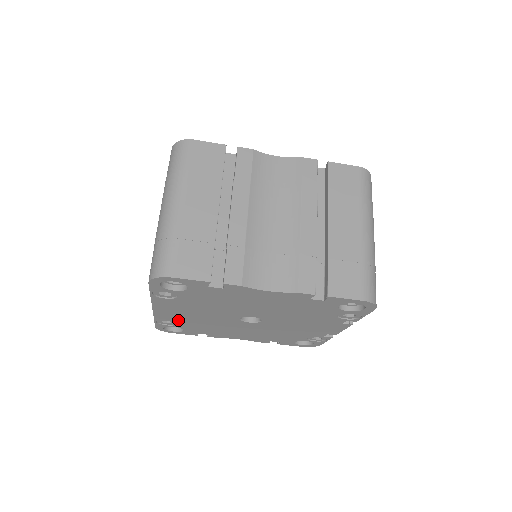
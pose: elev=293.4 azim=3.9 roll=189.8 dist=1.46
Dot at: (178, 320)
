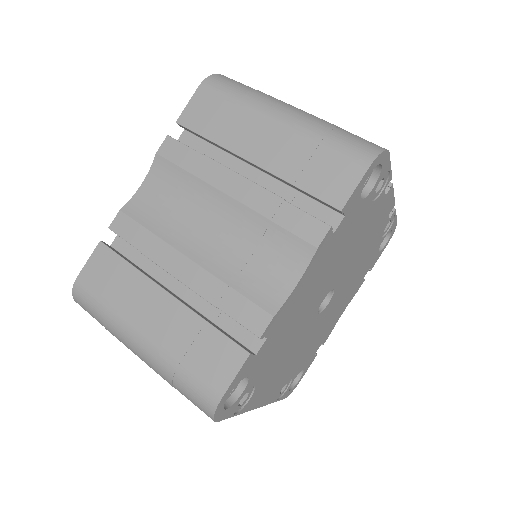
Dot at: (287, 378)
